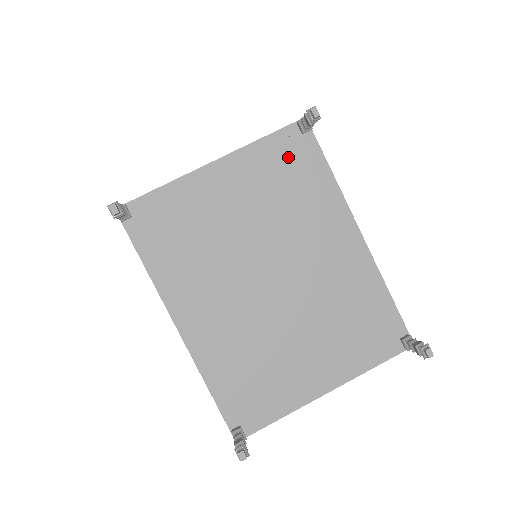
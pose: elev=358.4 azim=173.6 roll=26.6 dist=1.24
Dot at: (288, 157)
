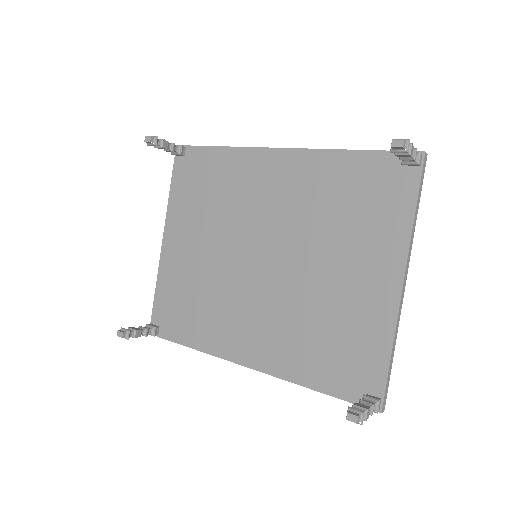
Dot at: (191, 178)
